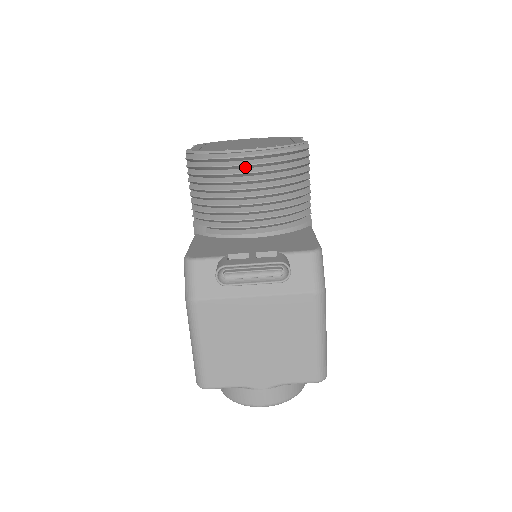
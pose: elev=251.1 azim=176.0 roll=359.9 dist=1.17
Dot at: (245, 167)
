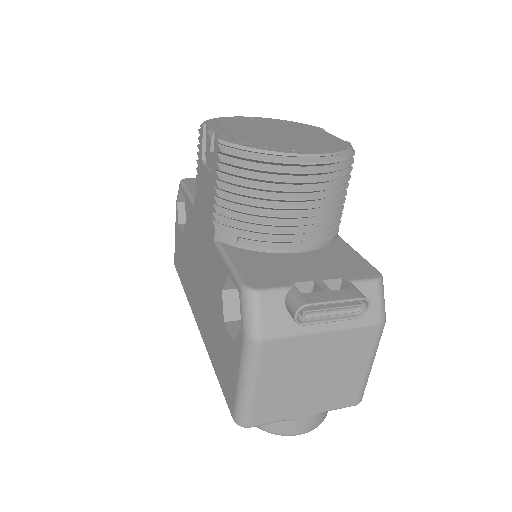
Dot at: (303, 174)
